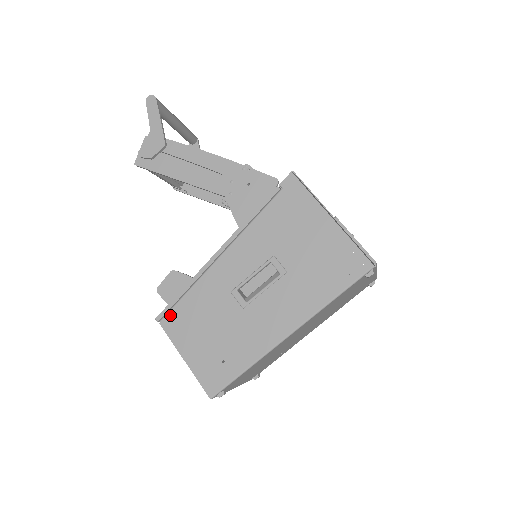
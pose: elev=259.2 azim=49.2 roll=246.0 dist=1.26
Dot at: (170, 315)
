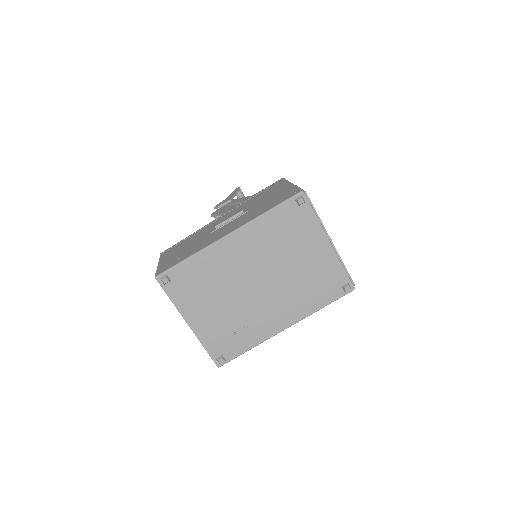
Dot at: (169, 249)
